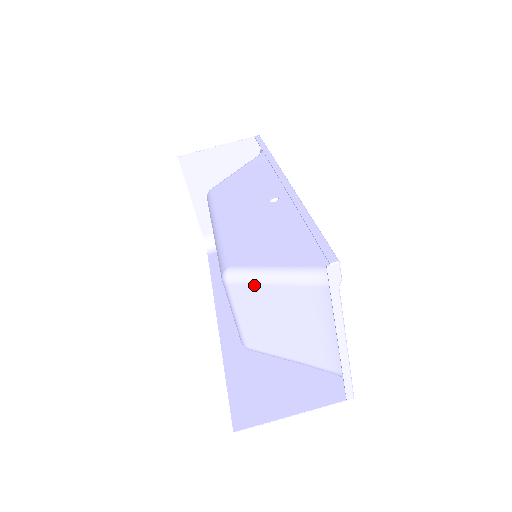
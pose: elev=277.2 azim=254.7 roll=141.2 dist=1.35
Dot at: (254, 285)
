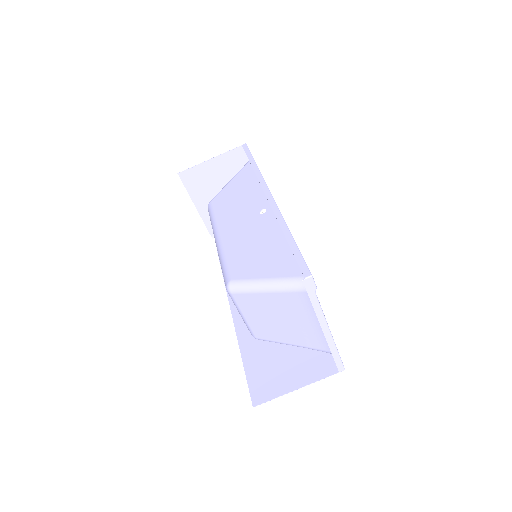
Dot at: (252, 294)
